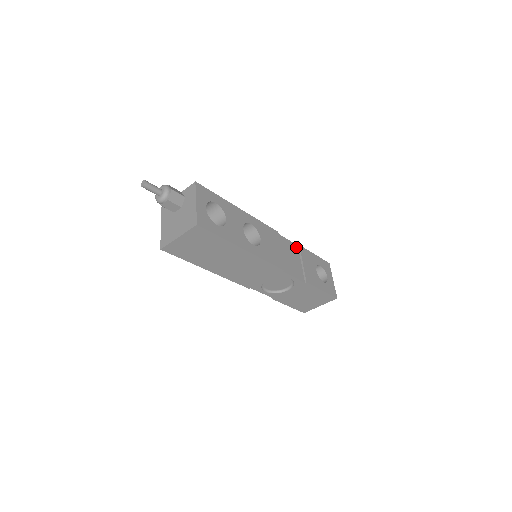
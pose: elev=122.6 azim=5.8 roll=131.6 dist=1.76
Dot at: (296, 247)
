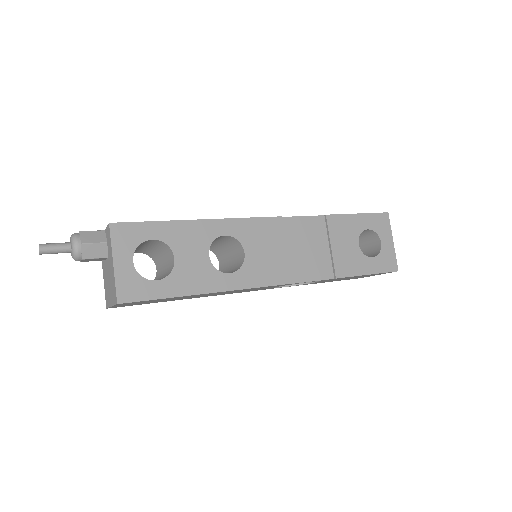
Dot at: (320, 221)
